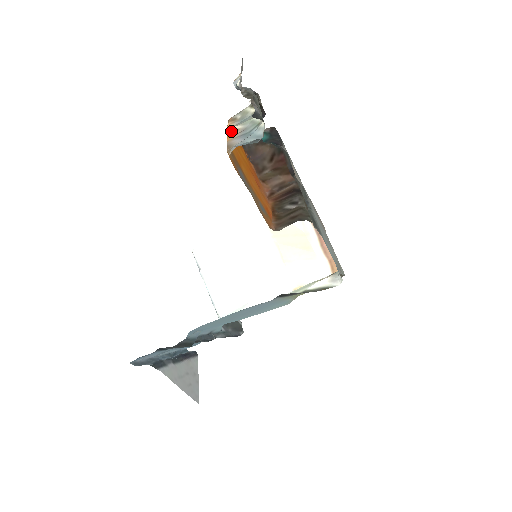
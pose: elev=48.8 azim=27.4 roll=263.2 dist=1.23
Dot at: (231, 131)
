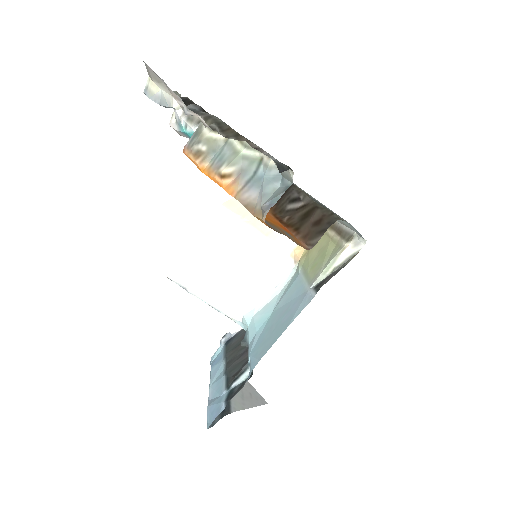
Dot at: (222, 179)
